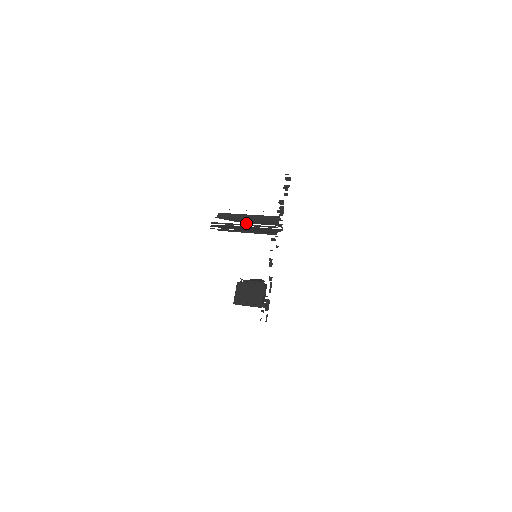
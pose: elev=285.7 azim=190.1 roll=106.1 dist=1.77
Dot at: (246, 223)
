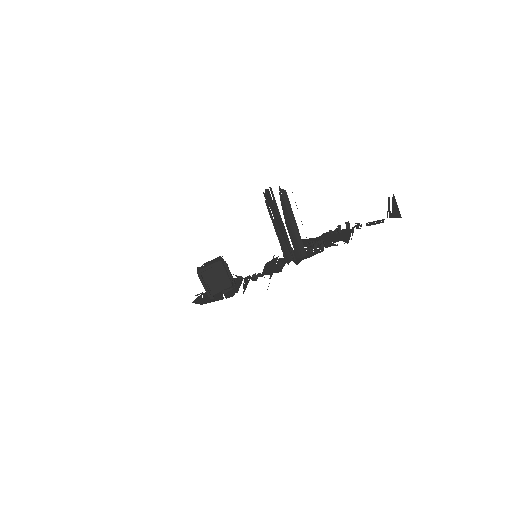
Dot at: (286, 224)
